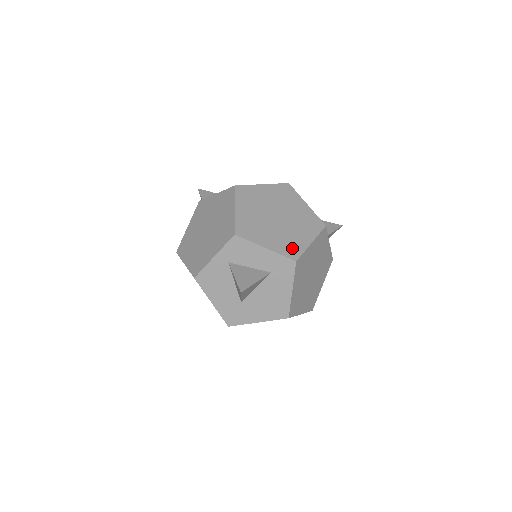
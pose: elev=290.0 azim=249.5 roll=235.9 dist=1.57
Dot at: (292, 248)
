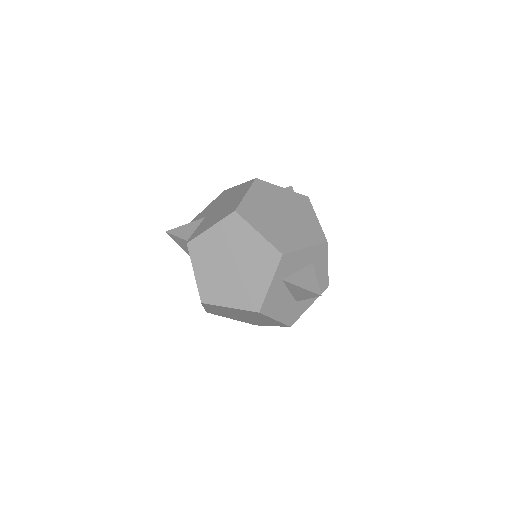
Dot at: (315, 233)
